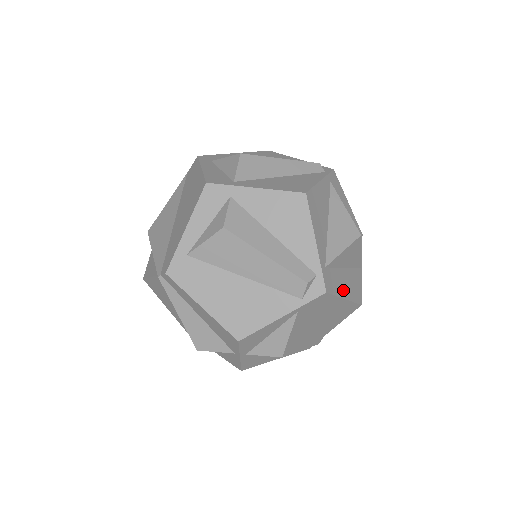
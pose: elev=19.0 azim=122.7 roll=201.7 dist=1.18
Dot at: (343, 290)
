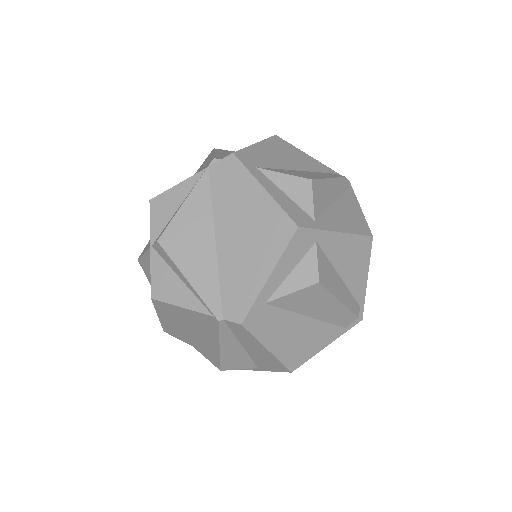
Dot at: occluded
